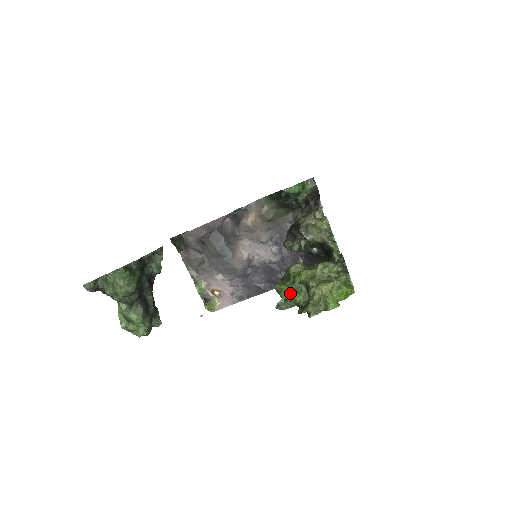
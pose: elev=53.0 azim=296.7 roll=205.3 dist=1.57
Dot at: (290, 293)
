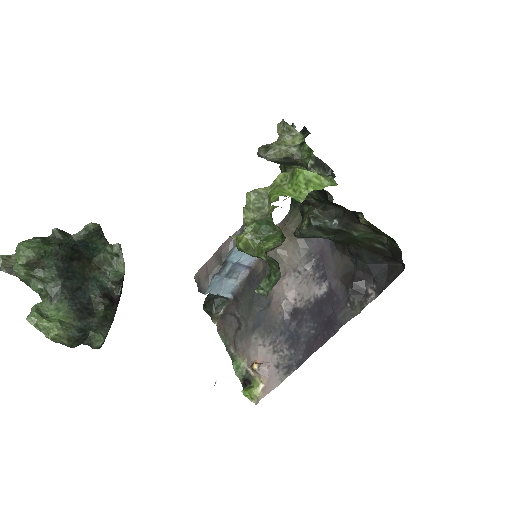
Dot at: (253, 242)
